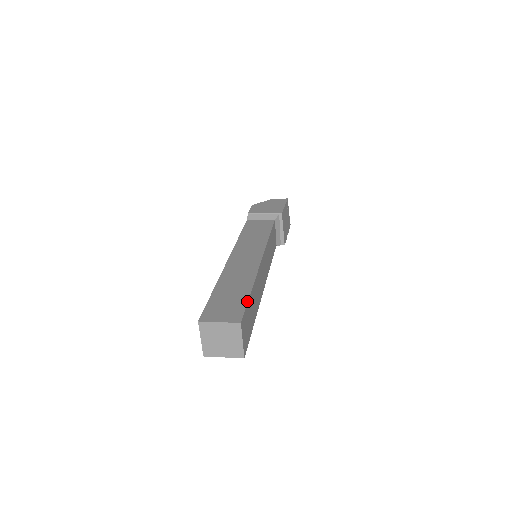
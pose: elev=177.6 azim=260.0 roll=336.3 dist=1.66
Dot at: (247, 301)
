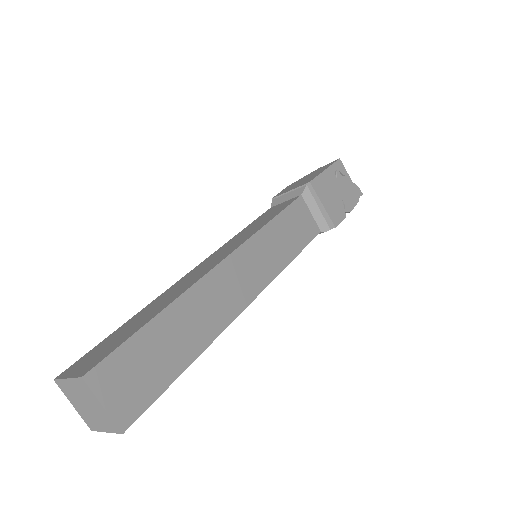
Dot at: (130, 335)
